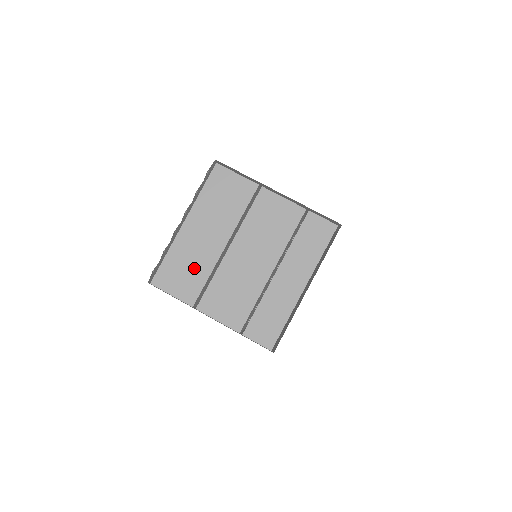
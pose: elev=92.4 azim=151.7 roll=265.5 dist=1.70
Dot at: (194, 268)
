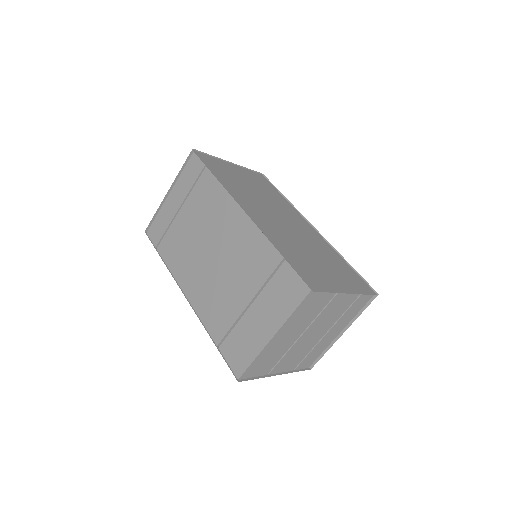
Dot at: (273, 357)
